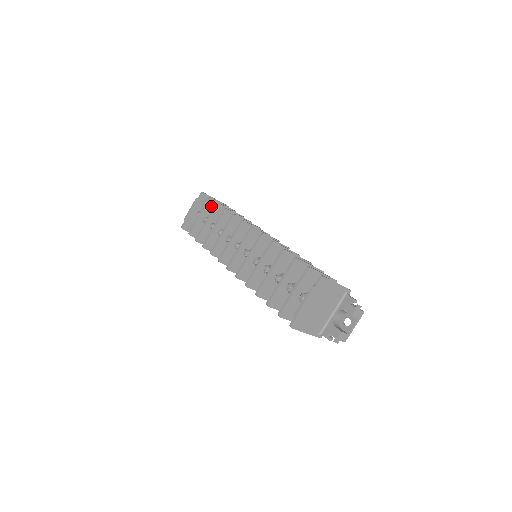
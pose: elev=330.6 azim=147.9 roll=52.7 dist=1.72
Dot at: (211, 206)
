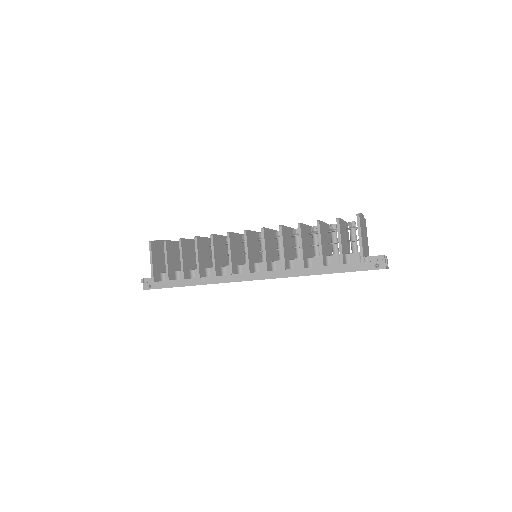
Dot at: occluded
